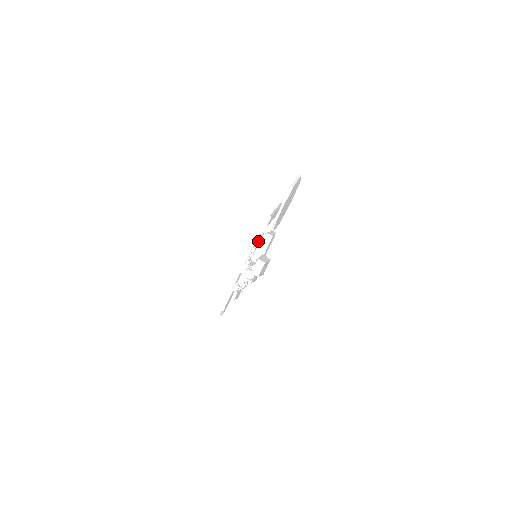
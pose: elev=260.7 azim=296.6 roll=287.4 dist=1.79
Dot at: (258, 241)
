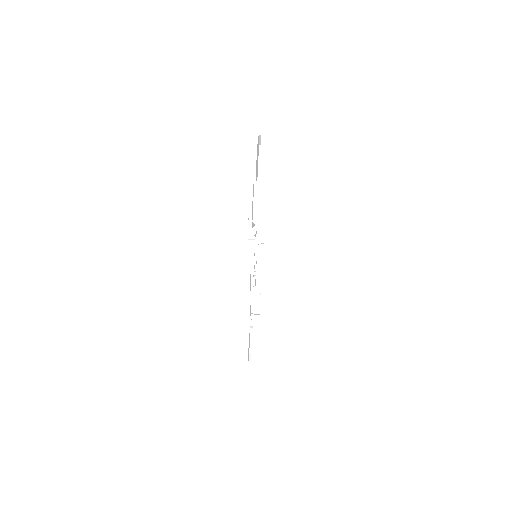
Dot at: (254, 260)
